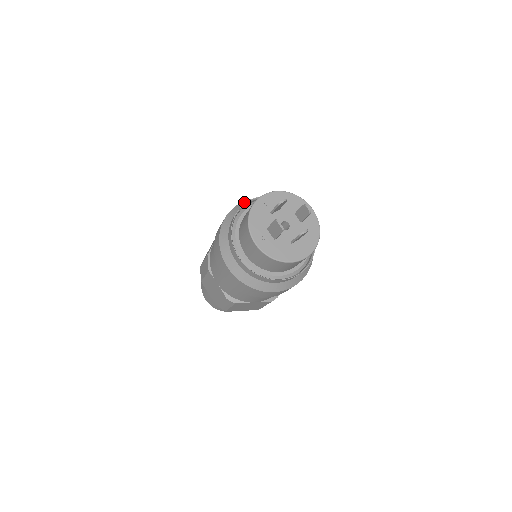
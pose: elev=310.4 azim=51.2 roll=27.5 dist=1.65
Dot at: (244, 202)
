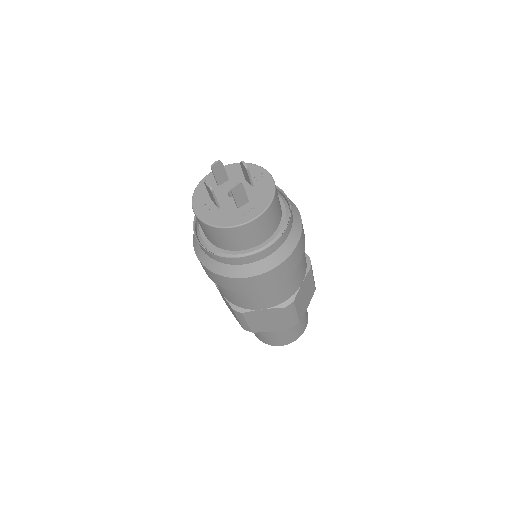
Dot at: occluded
